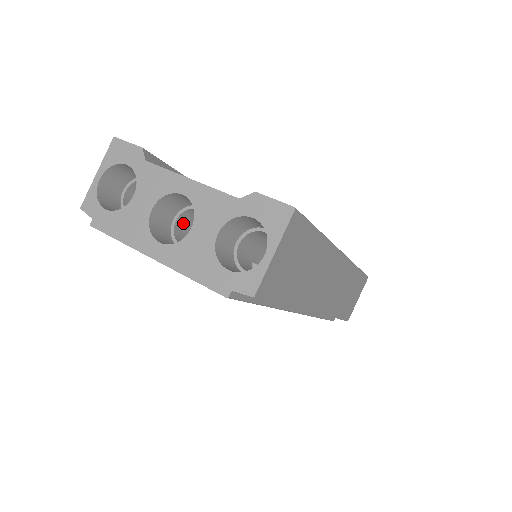
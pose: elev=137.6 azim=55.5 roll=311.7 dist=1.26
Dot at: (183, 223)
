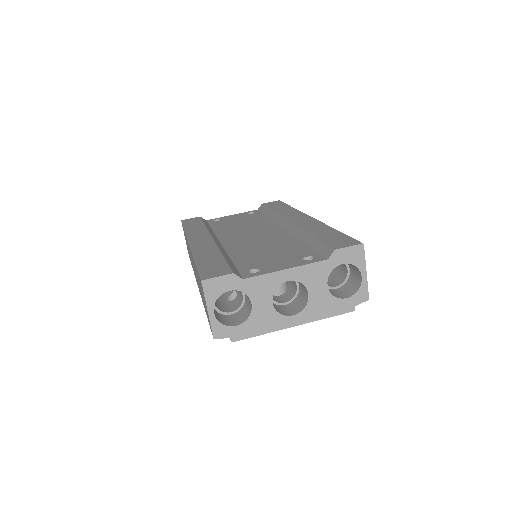
Dot at: occluded
